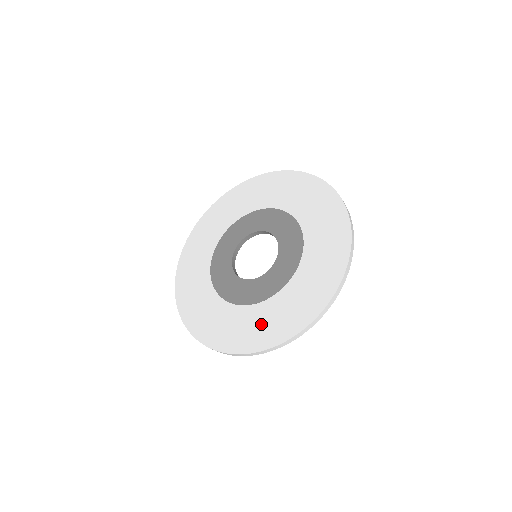
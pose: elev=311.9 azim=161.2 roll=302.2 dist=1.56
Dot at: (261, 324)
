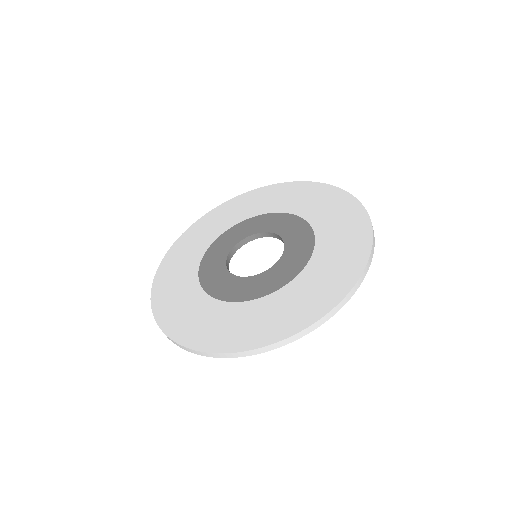
Dot at: (257, 320)
